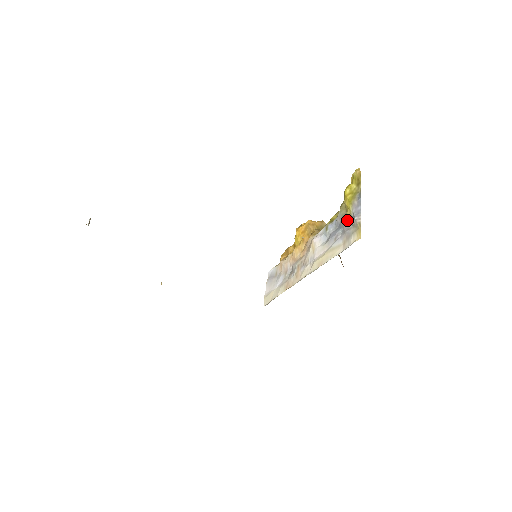
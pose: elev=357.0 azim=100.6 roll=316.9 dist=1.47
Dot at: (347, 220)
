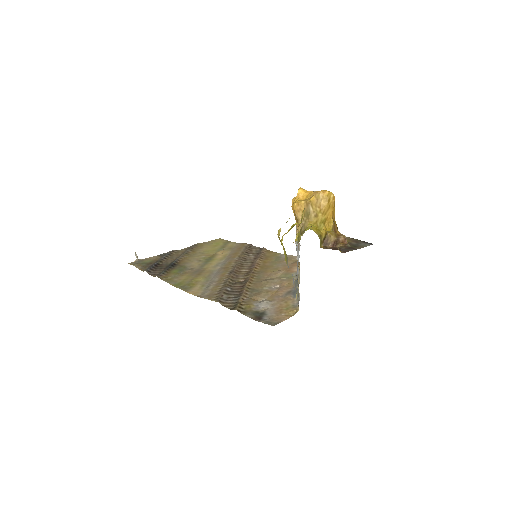
Dot at: occluded
